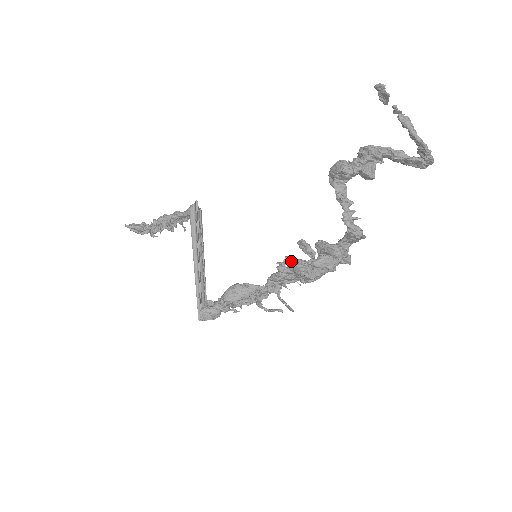
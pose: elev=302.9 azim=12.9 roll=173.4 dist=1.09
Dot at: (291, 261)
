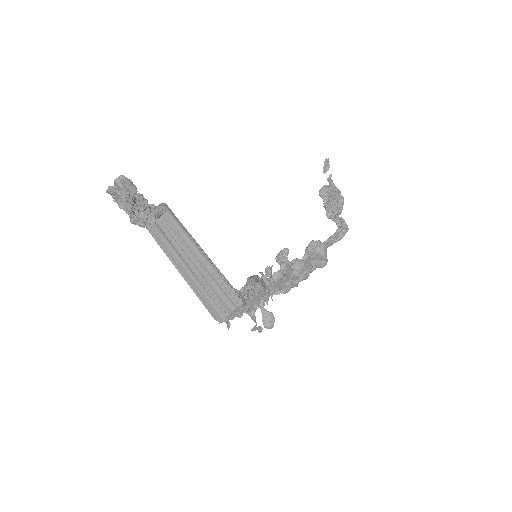
Dot at: (268, 274)
